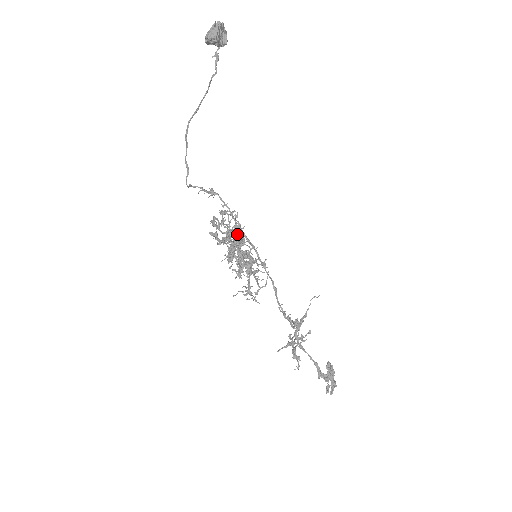
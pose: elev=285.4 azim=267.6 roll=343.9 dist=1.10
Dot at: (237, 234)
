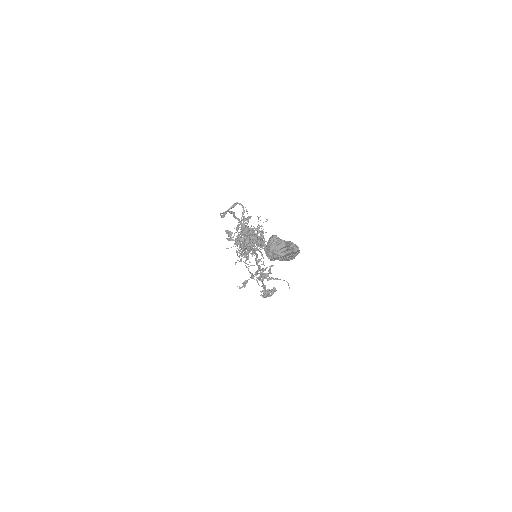
Dot at: occluded
